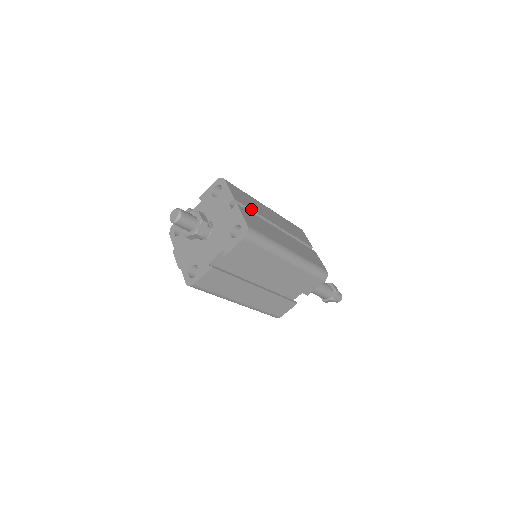
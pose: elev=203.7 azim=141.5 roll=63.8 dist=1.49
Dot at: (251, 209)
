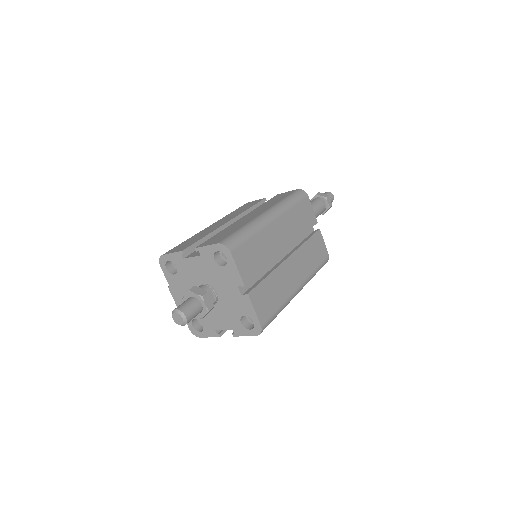
Dot at: (261, 271)
